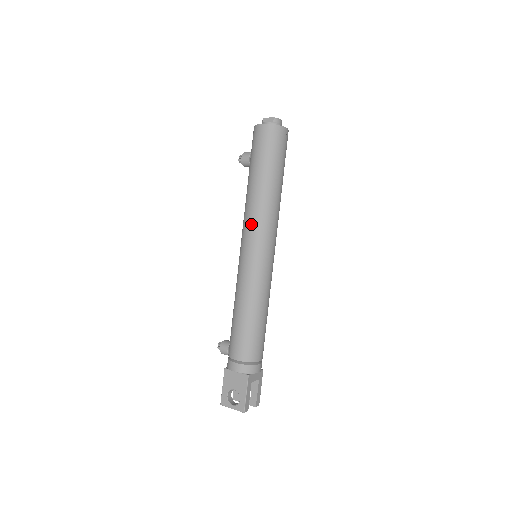
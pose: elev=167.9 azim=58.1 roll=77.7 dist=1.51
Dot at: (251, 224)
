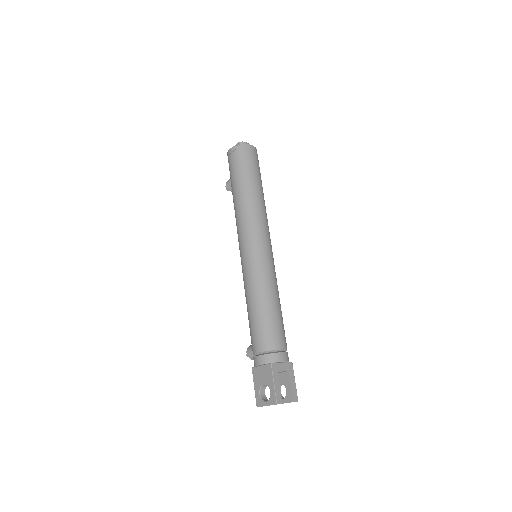
Dot at: (240, 227)
